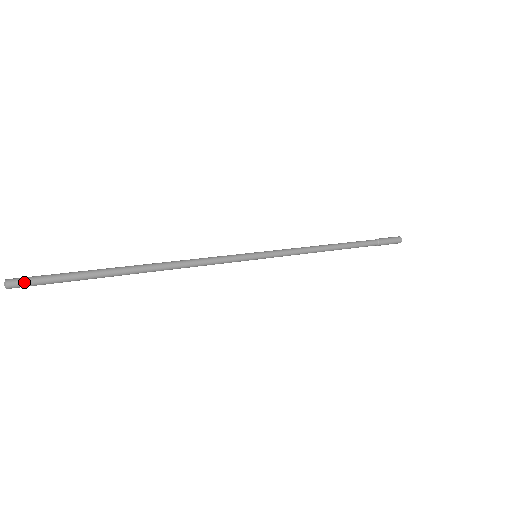
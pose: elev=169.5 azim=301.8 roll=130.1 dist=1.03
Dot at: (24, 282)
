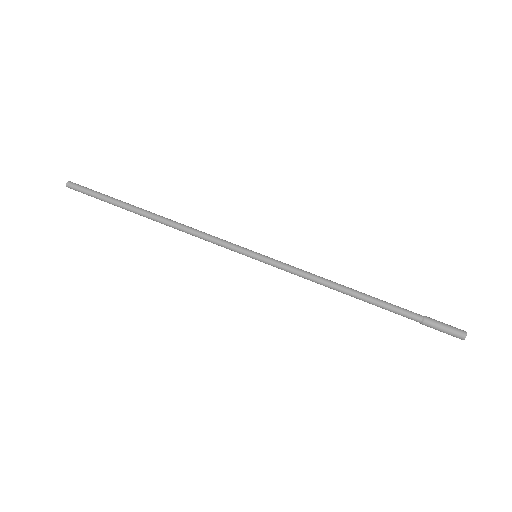
Dot at: occluded
